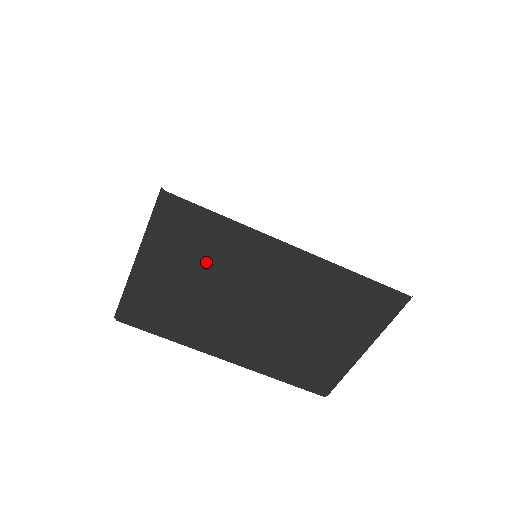
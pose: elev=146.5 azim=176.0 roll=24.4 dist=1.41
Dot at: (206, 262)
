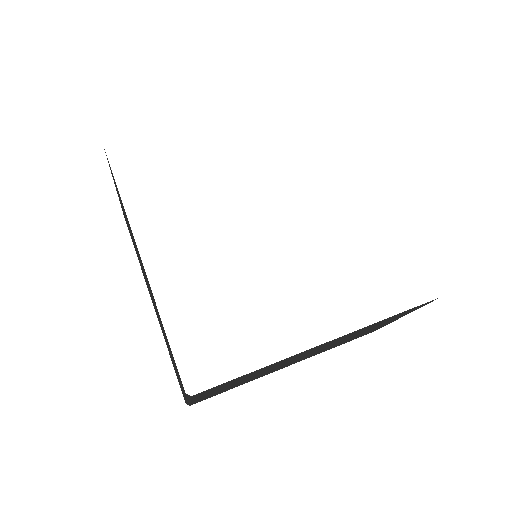
Dot at: (250, 376)
